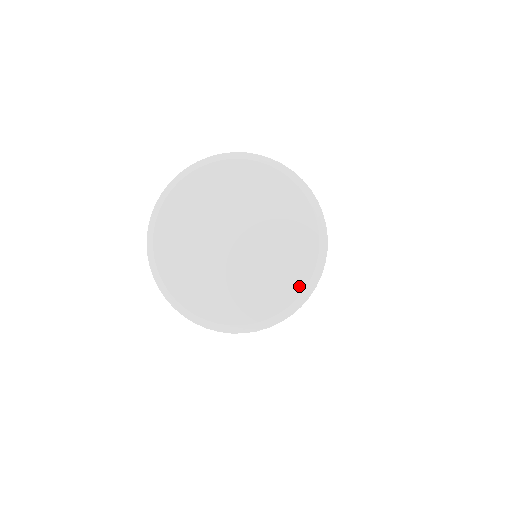
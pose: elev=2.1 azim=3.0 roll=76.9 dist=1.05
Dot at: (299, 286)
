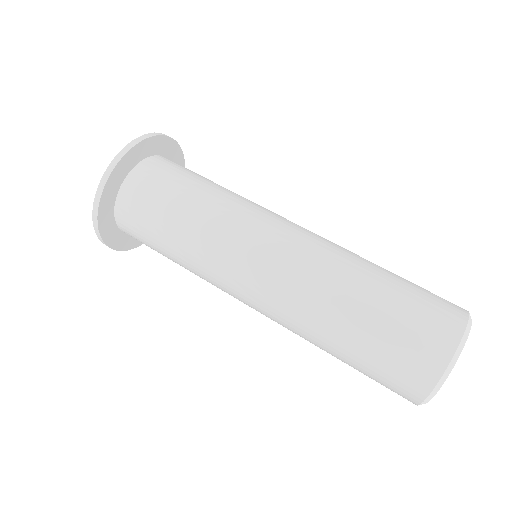
Dot at: occluded
